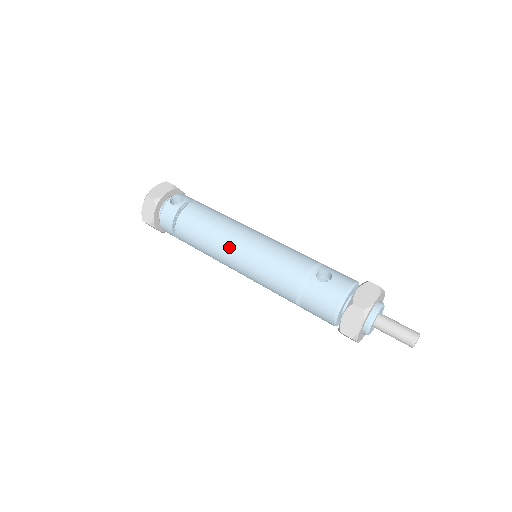
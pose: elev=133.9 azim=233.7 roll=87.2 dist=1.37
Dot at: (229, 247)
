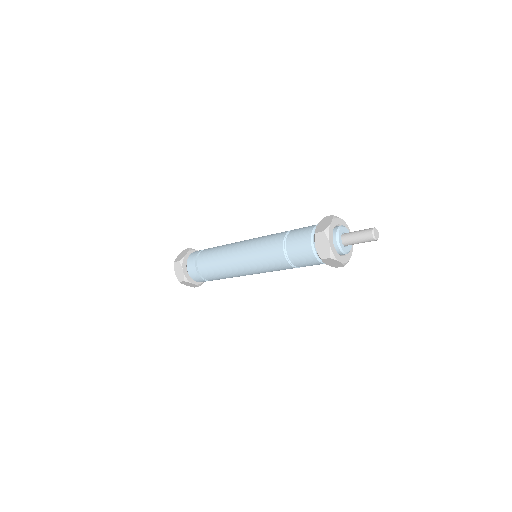
Dot at: (238, 243)
